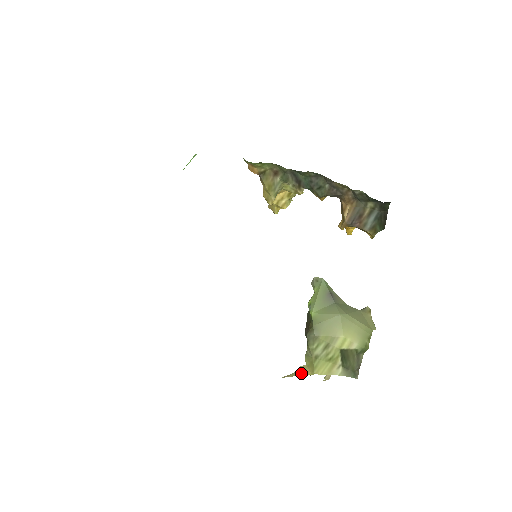
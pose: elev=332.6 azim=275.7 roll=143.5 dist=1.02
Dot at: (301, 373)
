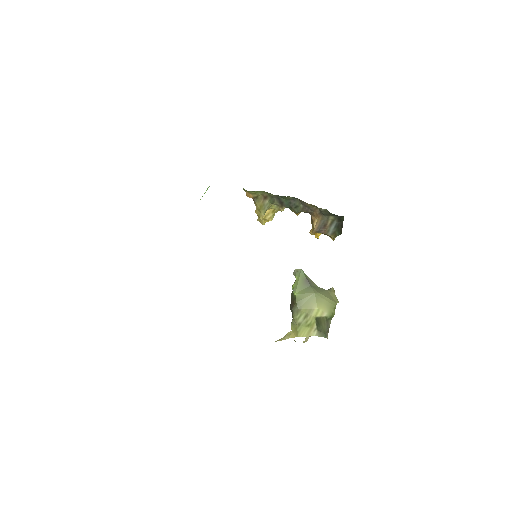
Dot at: (288, 337)
